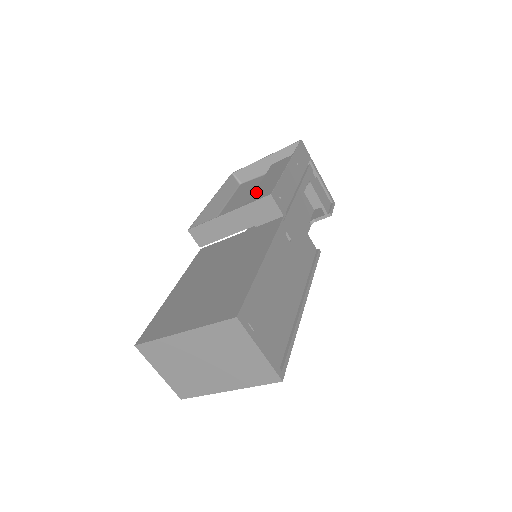
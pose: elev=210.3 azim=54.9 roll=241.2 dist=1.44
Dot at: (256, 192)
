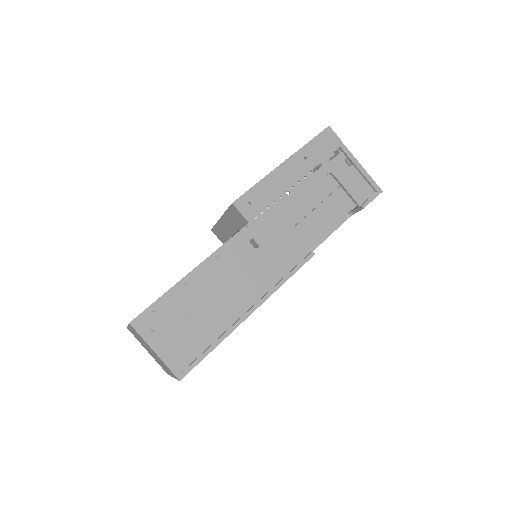
Dot at: occluded
